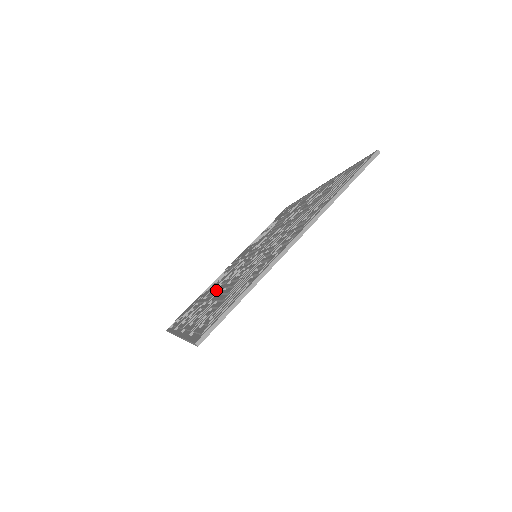
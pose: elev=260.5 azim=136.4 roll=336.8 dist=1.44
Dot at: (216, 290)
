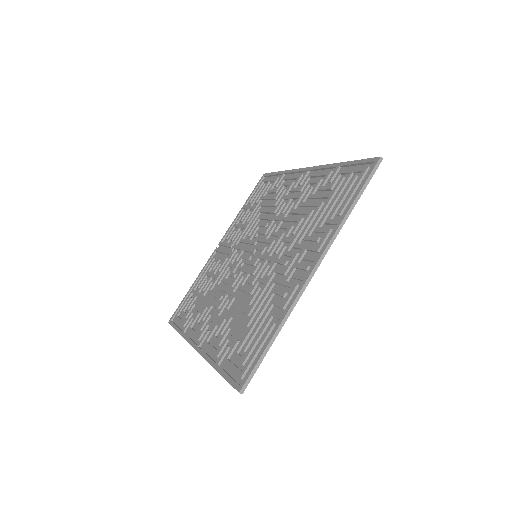
Dot at: (218, 289)
